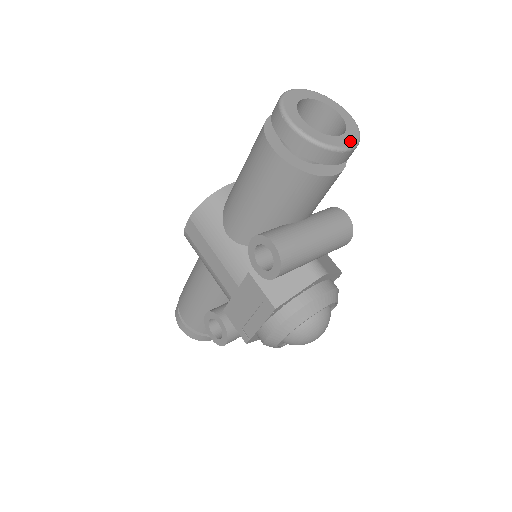
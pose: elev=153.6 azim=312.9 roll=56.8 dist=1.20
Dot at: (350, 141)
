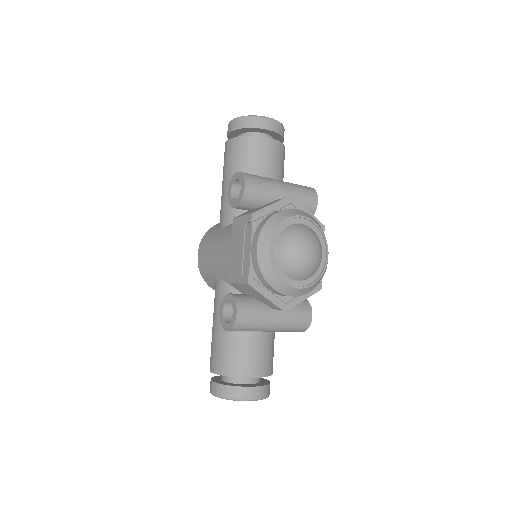
Dot at: (273, 120)
